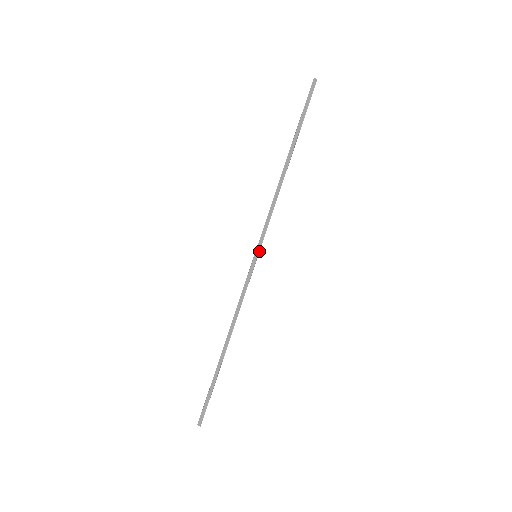
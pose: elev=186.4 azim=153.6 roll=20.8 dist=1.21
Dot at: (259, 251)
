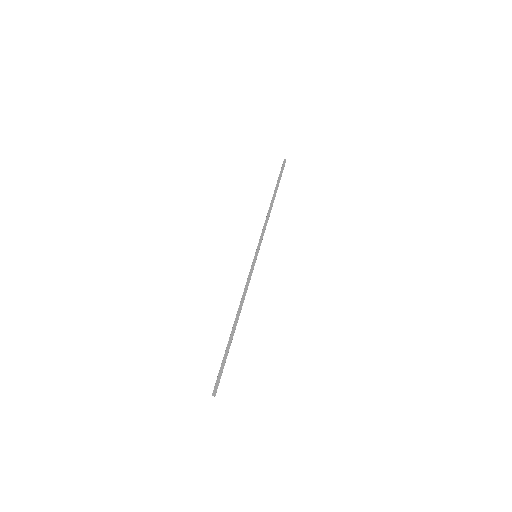
Dot at: occluded
